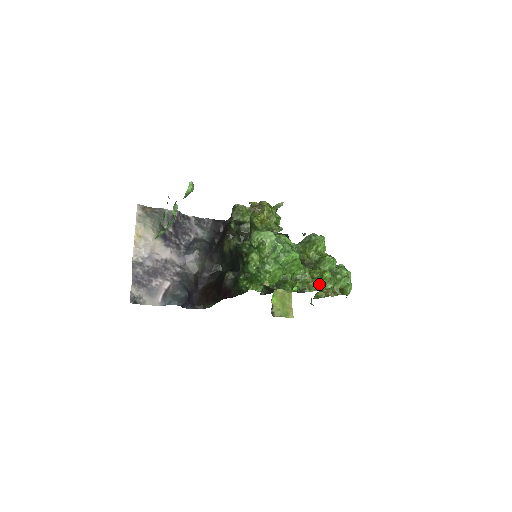
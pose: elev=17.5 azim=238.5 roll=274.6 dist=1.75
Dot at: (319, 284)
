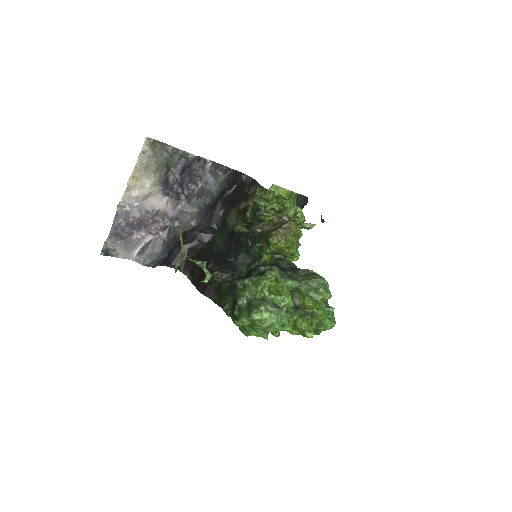
Dot at: (298, 330)
